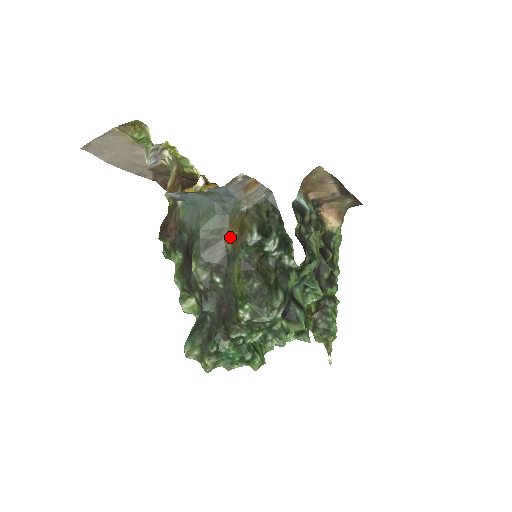
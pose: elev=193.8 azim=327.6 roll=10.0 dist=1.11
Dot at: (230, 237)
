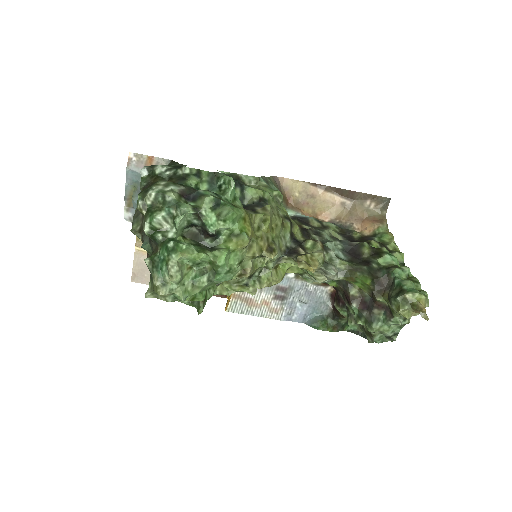
Dot at: occluded
